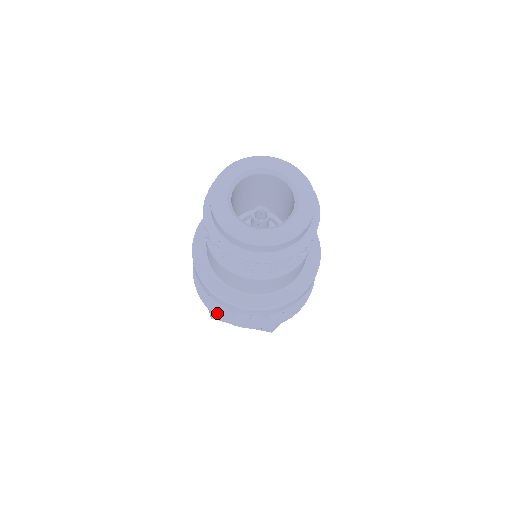
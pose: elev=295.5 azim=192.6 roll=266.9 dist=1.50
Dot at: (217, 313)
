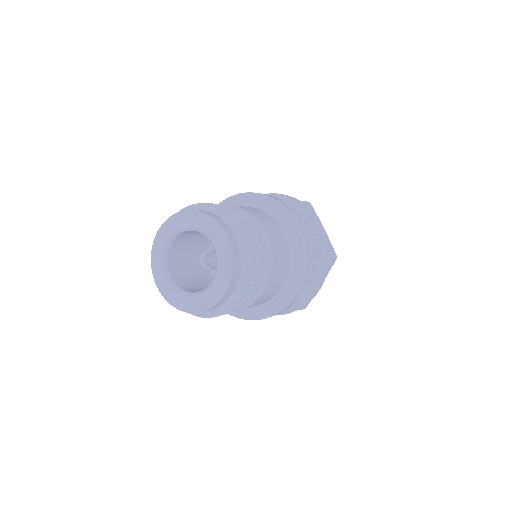
Dot at: occluded
